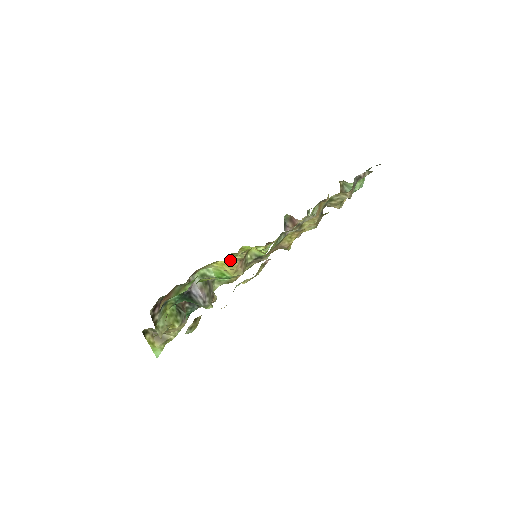
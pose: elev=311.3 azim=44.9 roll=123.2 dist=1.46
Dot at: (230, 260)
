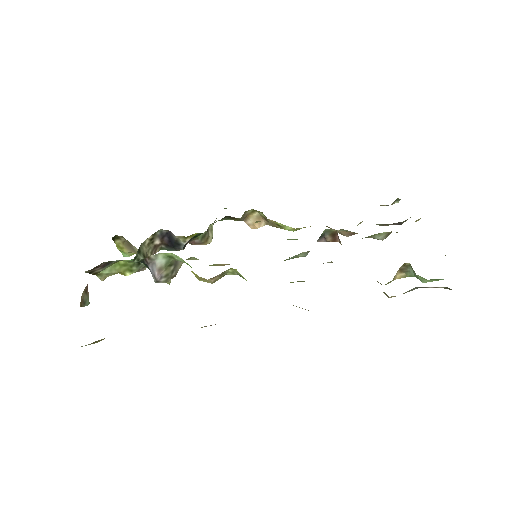
Dot at: (252, 212)
